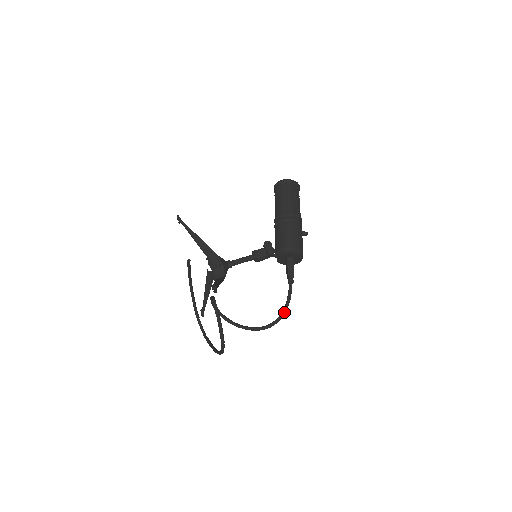
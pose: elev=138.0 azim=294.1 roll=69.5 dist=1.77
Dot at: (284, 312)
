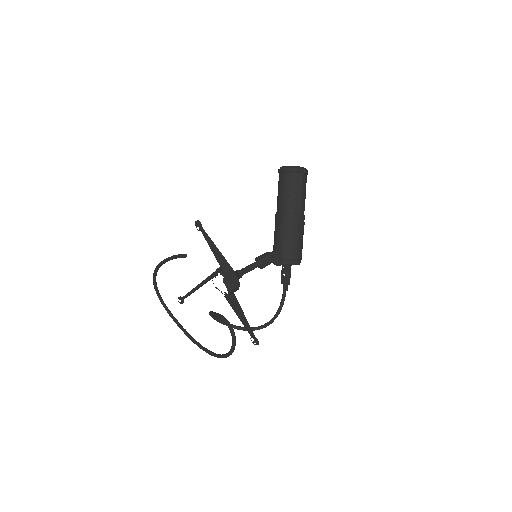
Dot at: occluded
